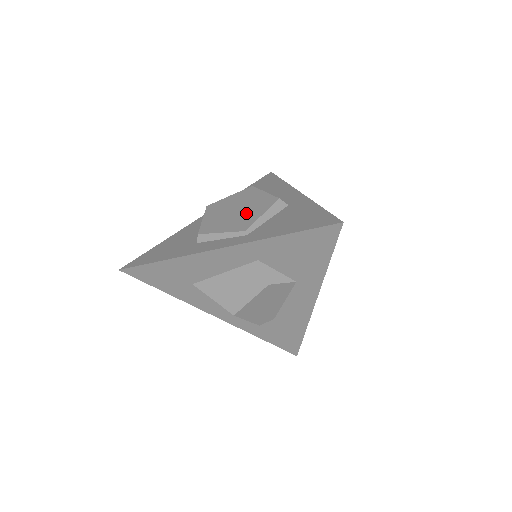
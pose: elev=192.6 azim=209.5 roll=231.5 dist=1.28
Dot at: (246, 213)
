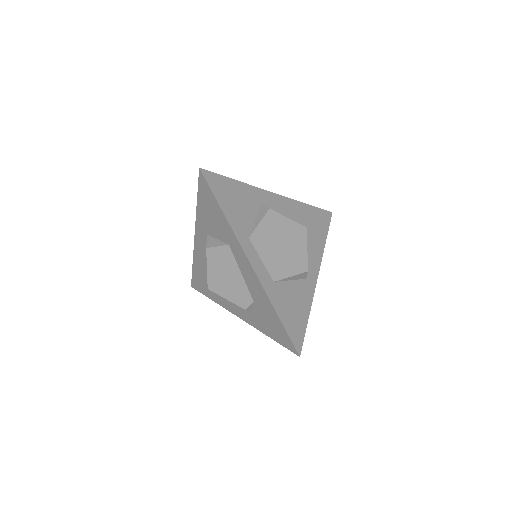
Dot at: occluded
